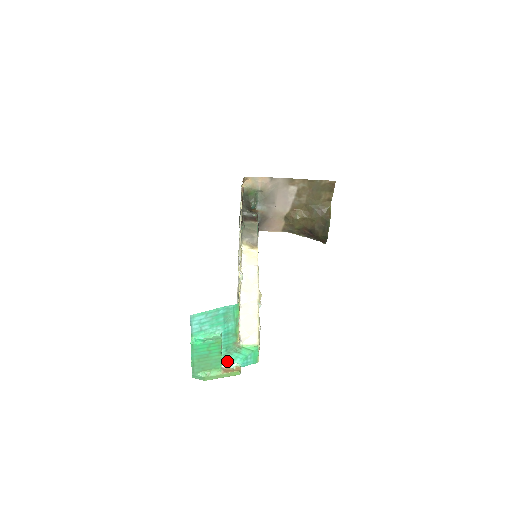
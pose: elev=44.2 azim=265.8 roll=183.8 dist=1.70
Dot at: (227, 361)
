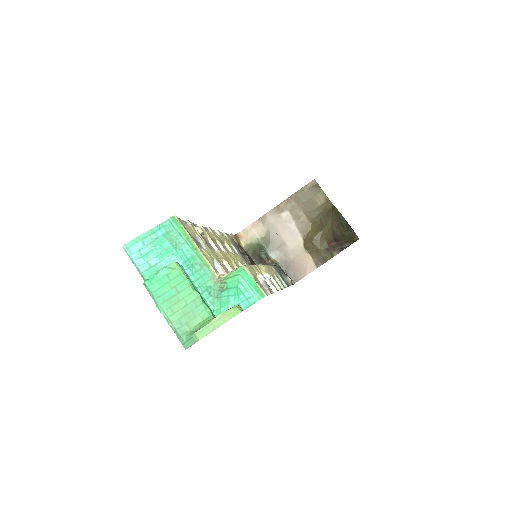
Dot at: (222, 311)
